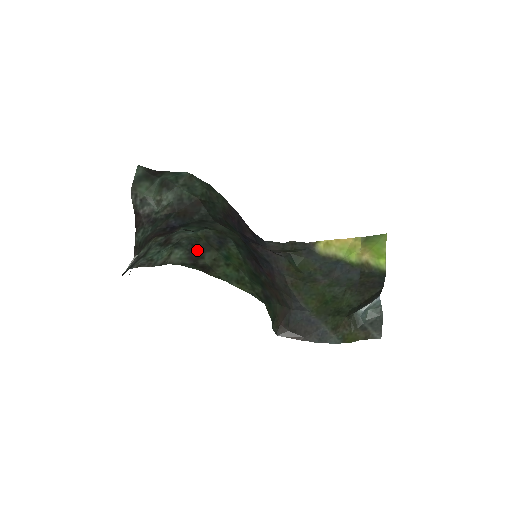
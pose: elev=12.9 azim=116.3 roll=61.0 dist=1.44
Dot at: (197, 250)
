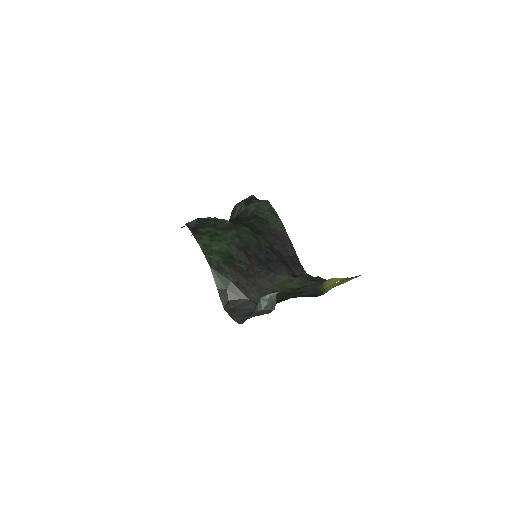
Dot at: (205, 224)
